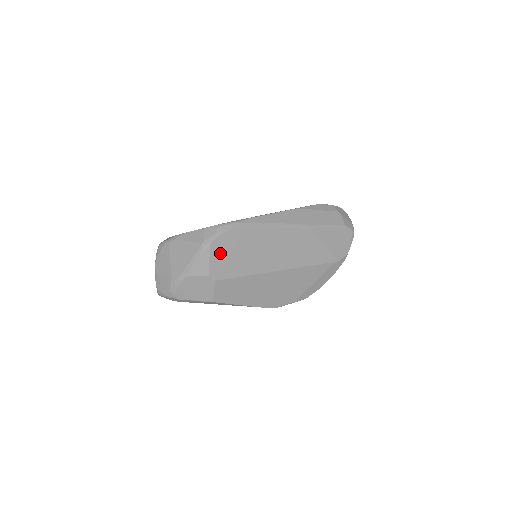
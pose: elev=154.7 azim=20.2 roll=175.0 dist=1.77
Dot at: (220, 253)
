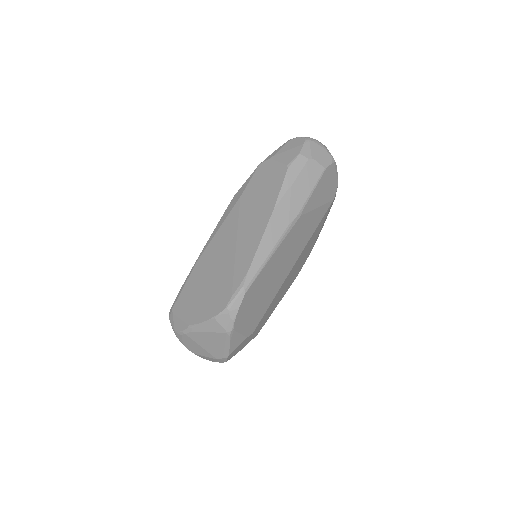
Dot at: (244, 321)
